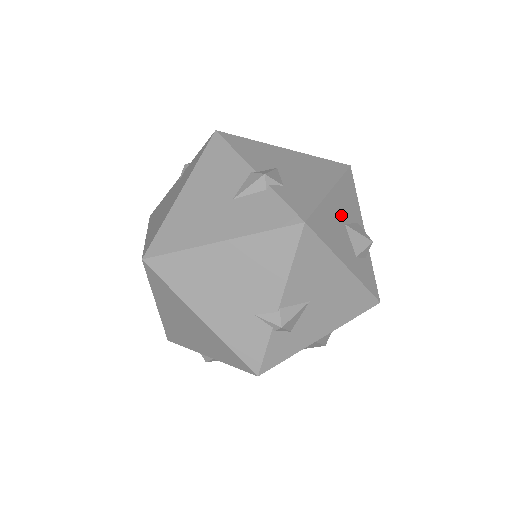
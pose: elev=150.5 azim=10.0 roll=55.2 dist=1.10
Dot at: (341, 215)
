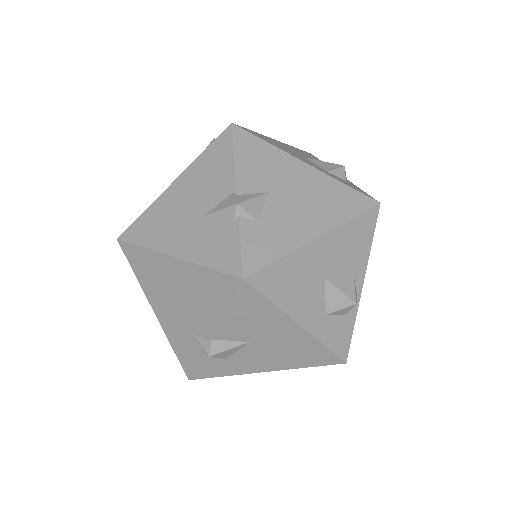
Dot at: (323, 267)
